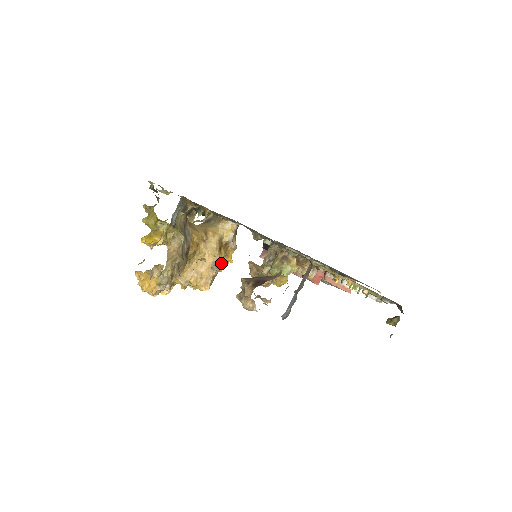
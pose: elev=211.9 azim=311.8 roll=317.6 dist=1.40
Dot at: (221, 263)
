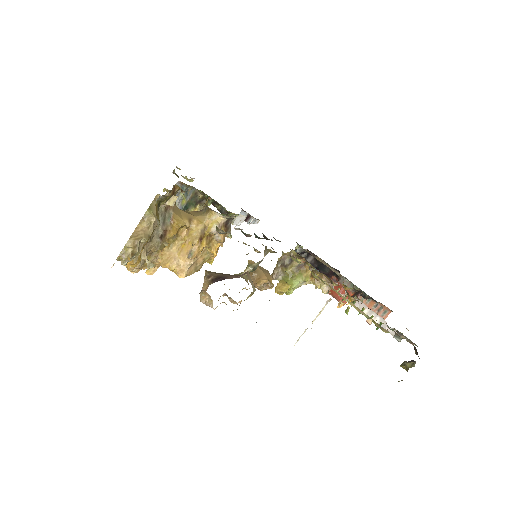
Dot at: (205, 254)
